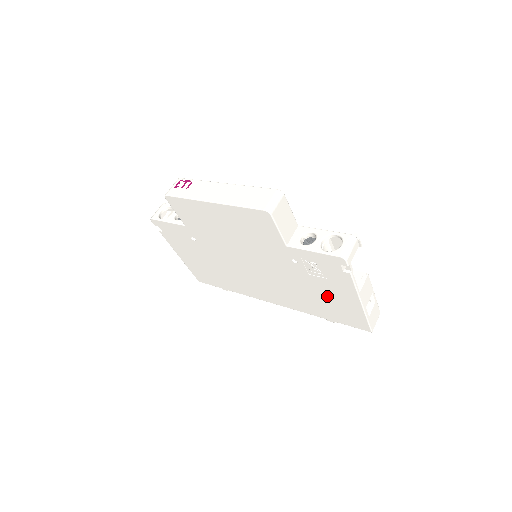
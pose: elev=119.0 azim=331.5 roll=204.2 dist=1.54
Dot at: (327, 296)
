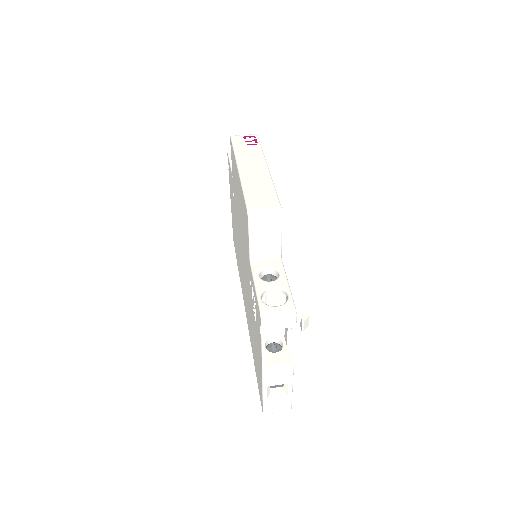
Dot at: occluded
